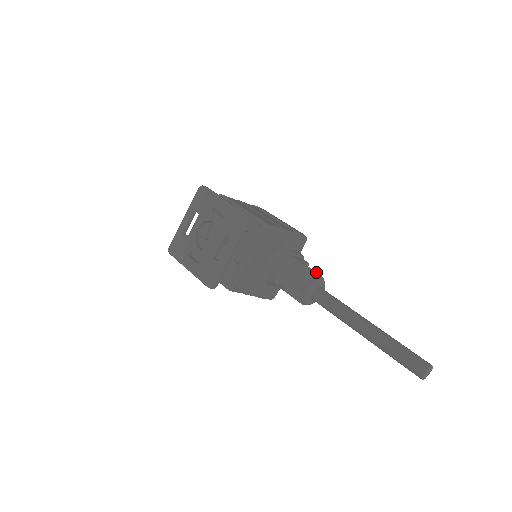
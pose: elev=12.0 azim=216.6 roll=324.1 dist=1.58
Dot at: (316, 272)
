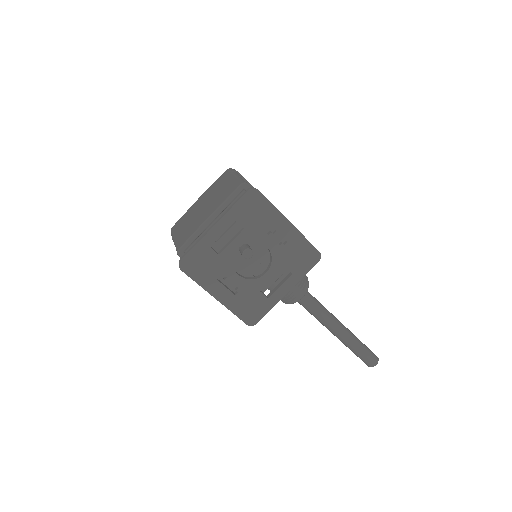
Dot at: occluded
